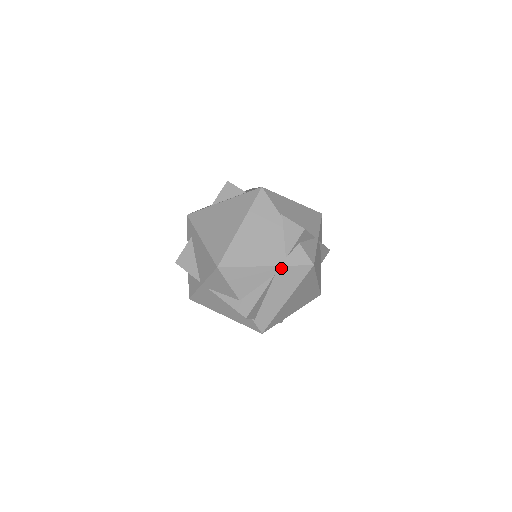
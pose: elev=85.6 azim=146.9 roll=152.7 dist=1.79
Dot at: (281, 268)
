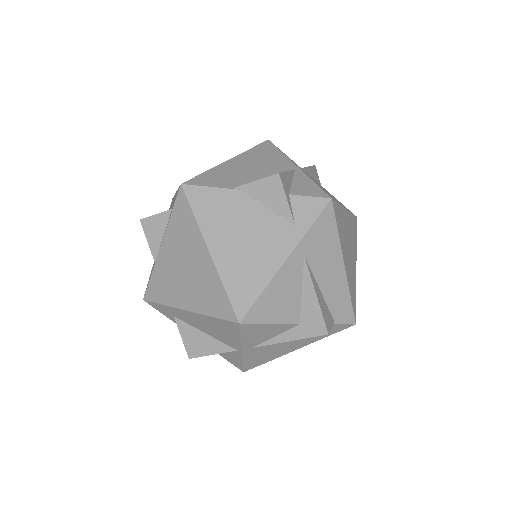
Dot at: (303, 243)
